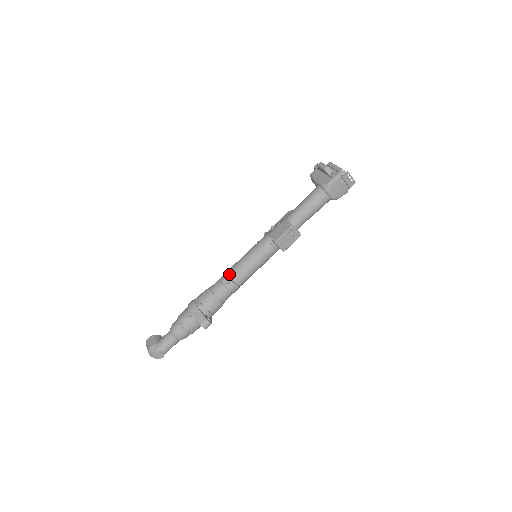
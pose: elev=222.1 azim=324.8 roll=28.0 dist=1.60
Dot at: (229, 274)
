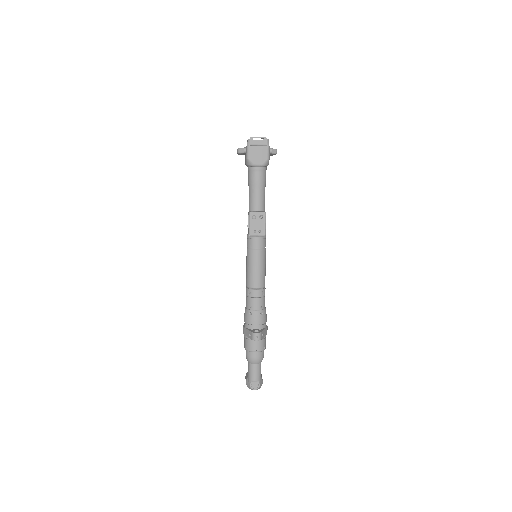
Dot at: (246, 286)
